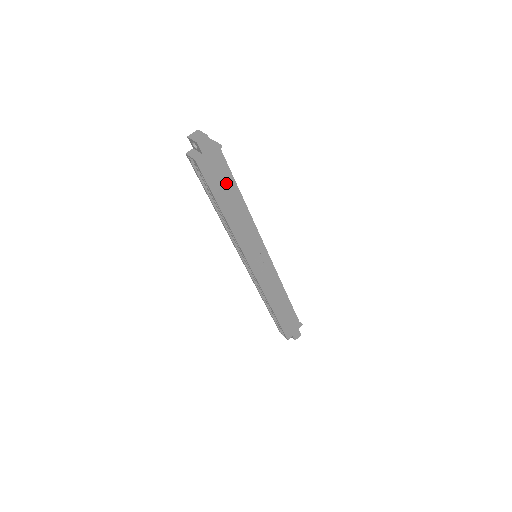
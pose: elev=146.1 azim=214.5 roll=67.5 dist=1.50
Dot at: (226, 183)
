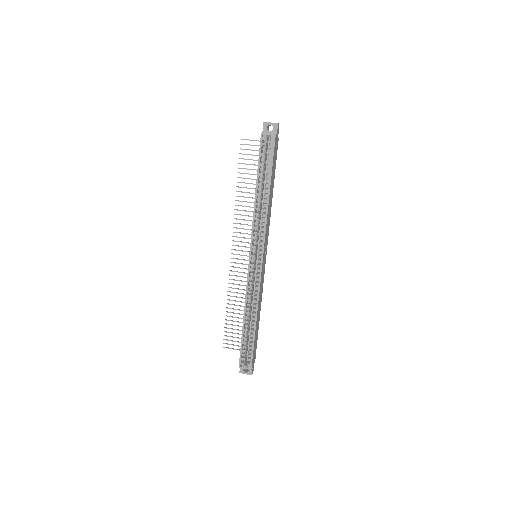
Dot at: (274, 168)
